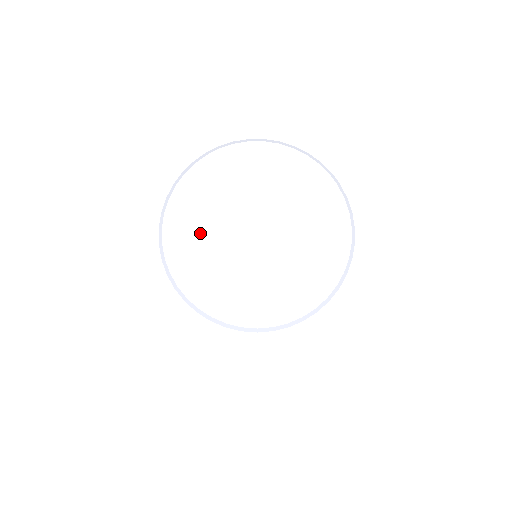
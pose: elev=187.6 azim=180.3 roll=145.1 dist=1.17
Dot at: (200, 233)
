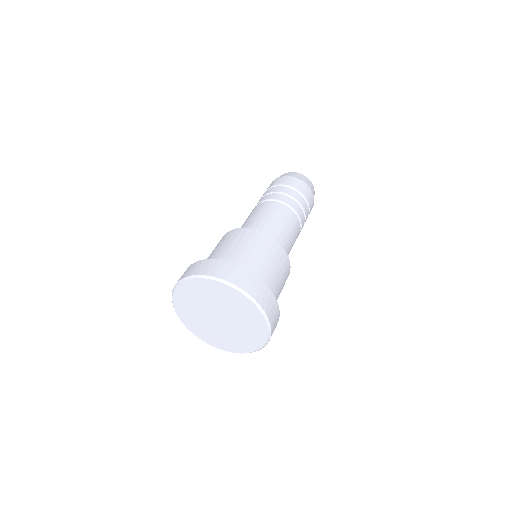
Dot at: (191, 306)
